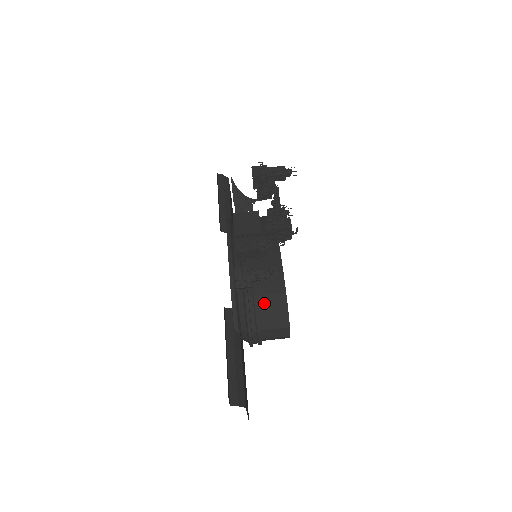
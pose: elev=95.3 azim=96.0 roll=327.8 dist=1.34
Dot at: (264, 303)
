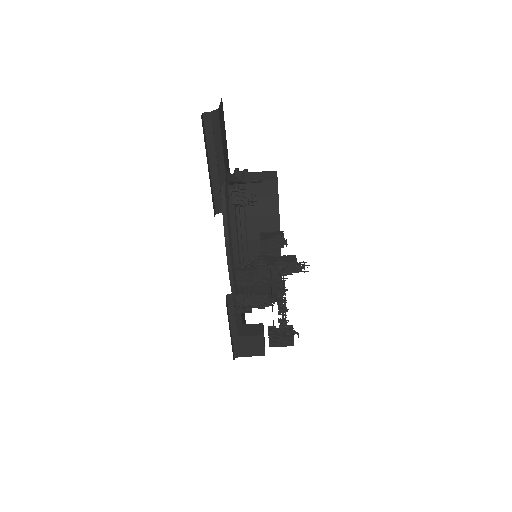
Dot at: occluded
